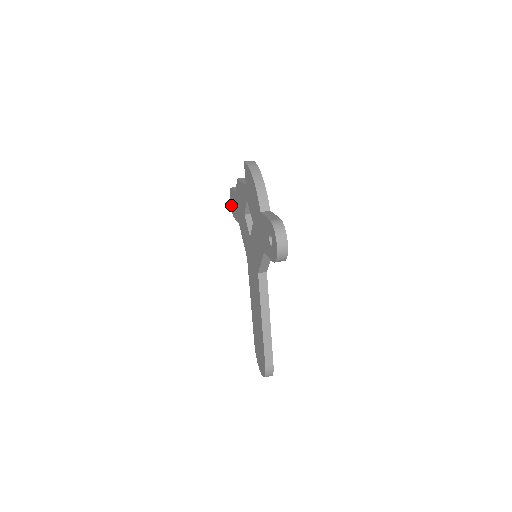
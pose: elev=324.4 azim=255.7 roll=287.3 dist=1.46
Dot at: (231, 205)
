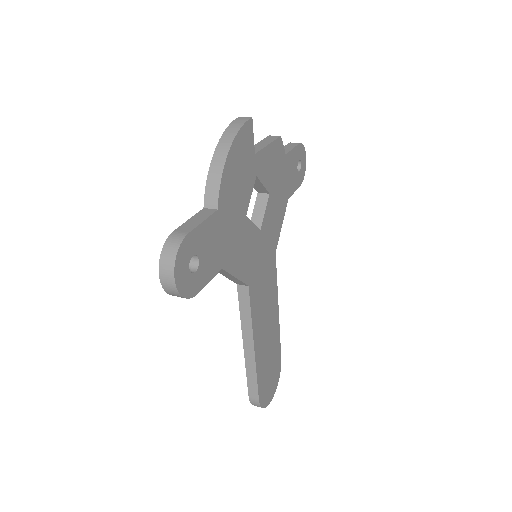
Dot at: occluded
